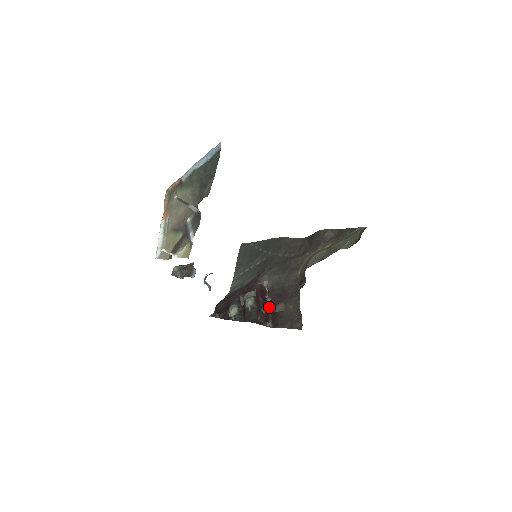
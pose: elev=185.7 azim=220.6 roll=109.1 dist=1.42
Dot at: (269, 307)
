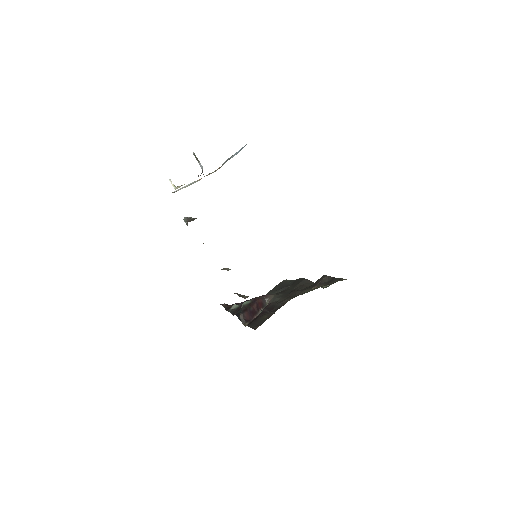
Dot at: (240, 294)
